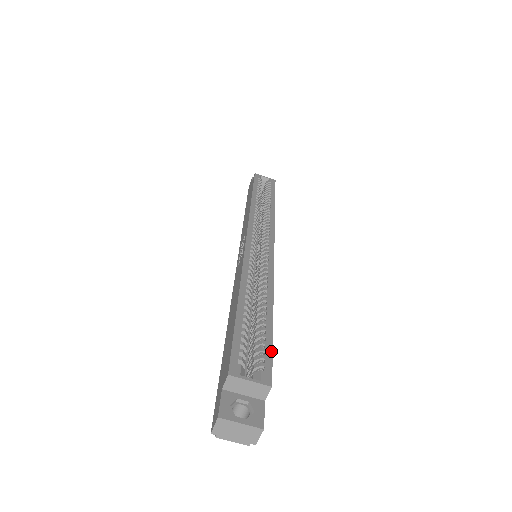
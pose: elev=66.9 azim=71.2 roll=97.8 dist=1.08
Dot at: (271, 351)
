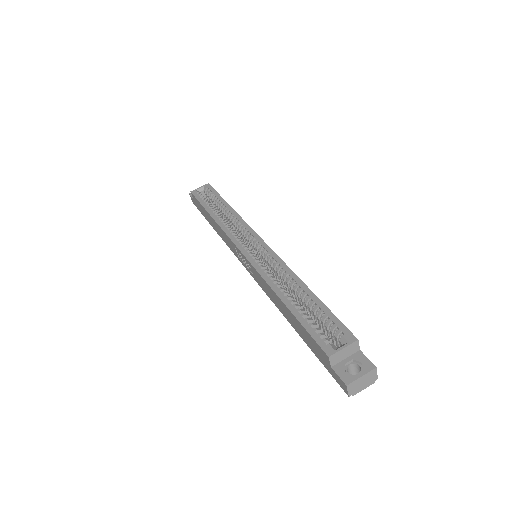
Dot at: (335, 317)
